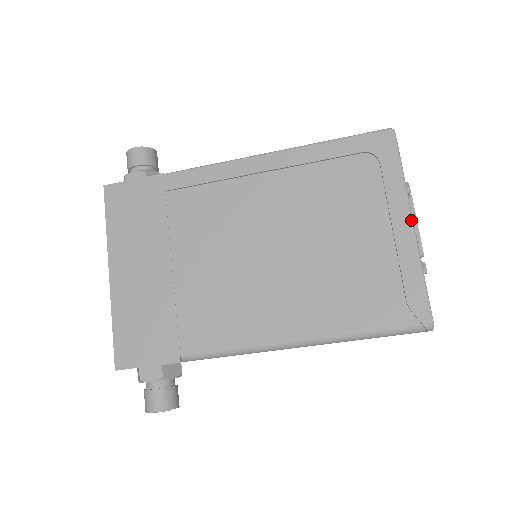
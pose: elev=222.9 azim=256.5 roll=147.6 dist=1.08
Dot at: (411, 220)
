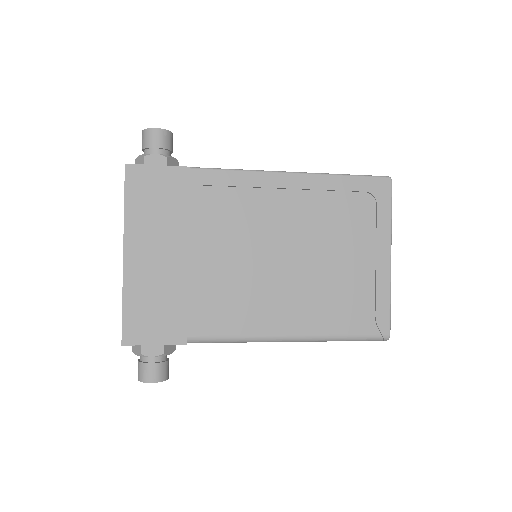
Dot at: (390, 256)
